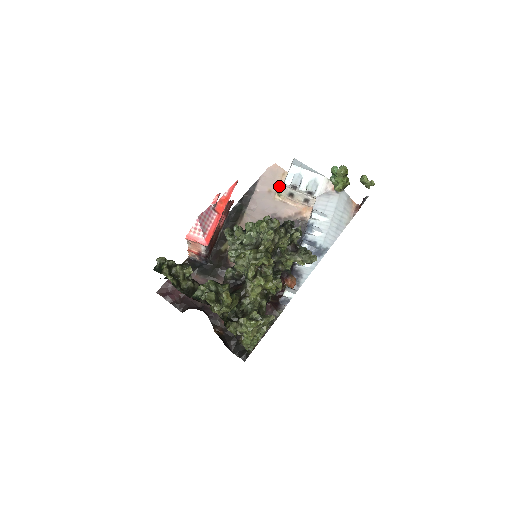
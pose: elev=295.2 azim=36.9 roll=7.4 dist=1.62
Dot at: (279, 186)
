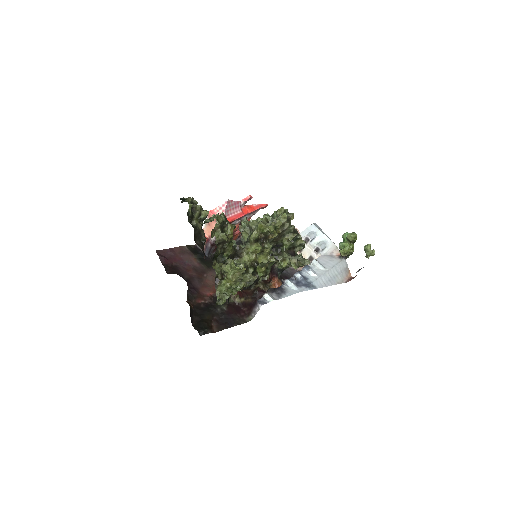
Dot at: occluded
